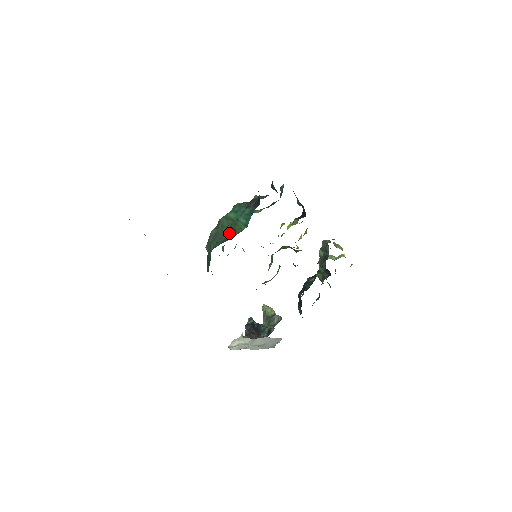
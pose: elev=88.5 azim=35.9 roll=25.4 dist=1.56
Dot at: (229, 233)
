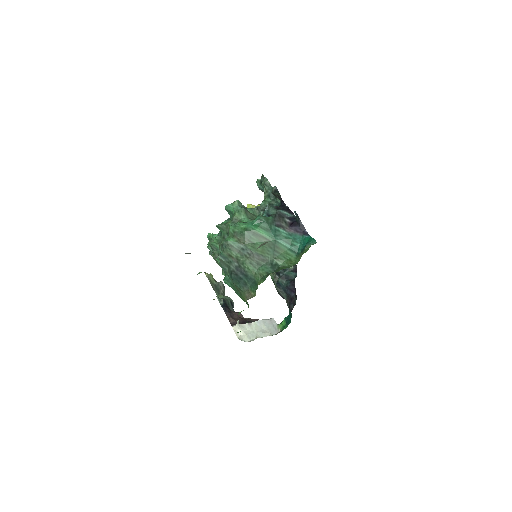
Dot at: (273, 256)
